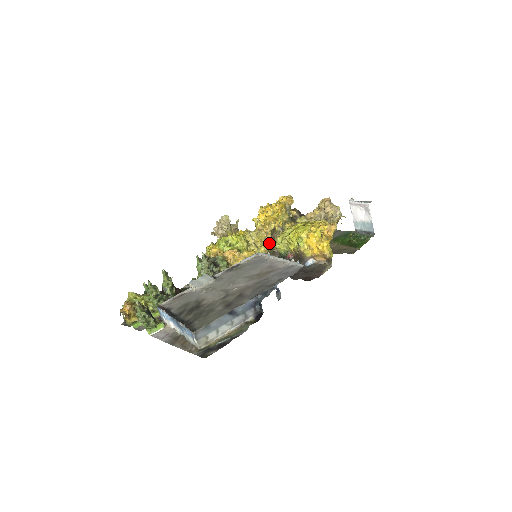
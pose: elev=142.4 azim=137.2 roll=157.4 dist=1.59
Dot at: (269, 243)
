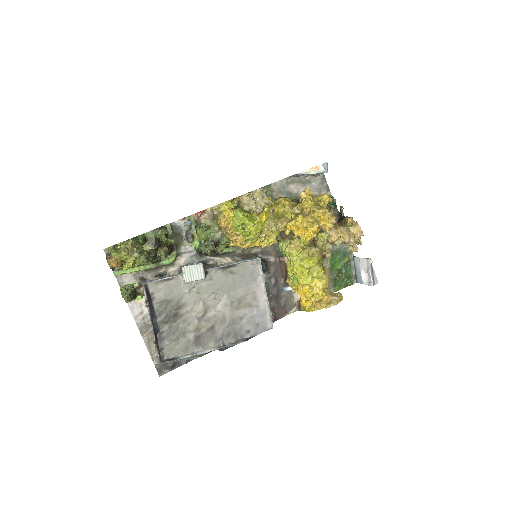
Dot at: occluded
